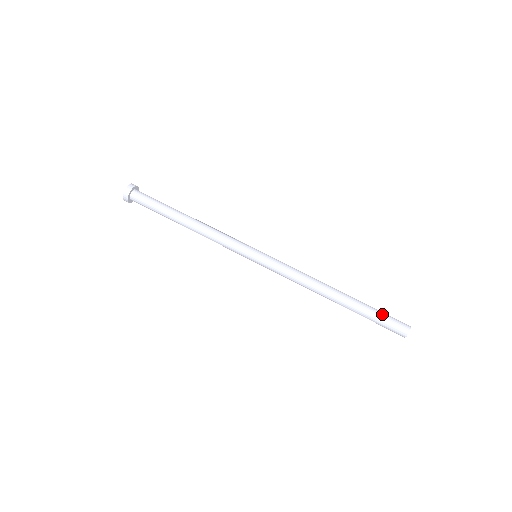
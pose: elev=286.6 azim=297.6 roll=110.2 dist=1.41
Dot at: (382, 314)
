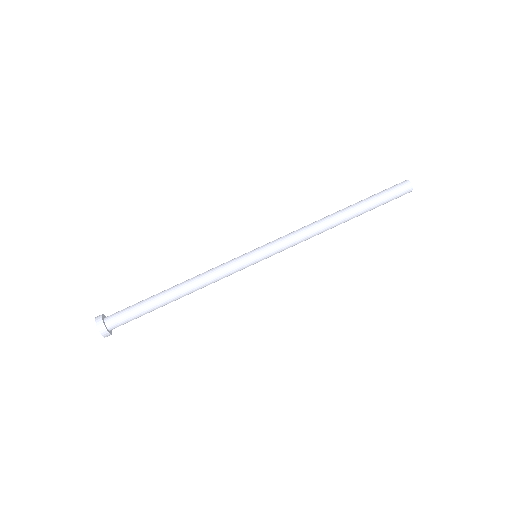
Dot at: (385, 197)
